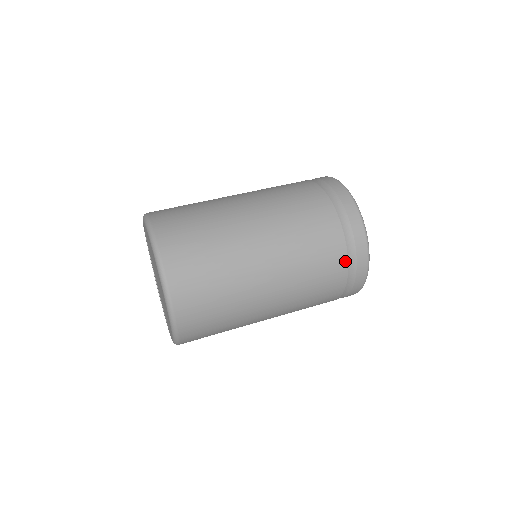
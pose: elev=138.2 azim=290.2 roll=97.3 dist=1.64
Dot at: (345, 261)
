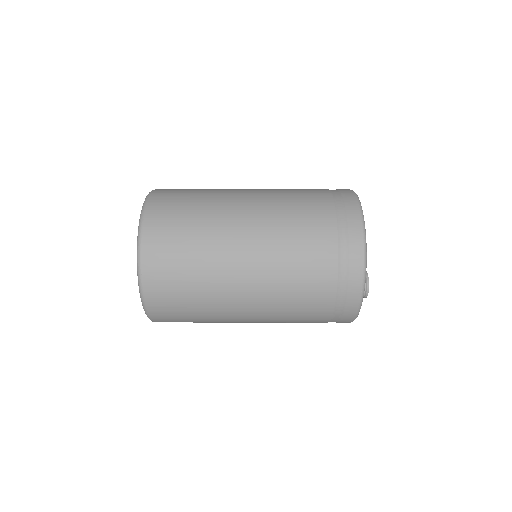
Dot at: (332, 213)
